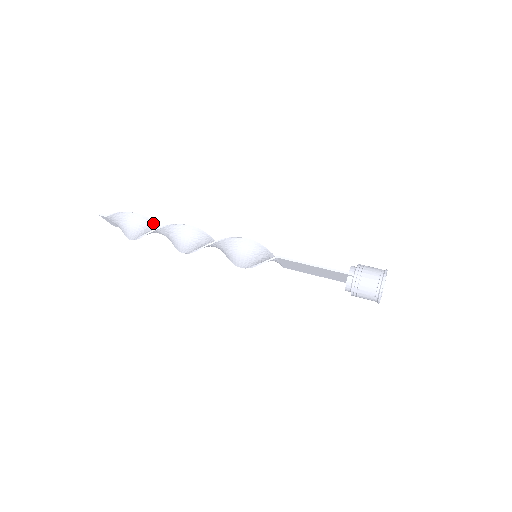
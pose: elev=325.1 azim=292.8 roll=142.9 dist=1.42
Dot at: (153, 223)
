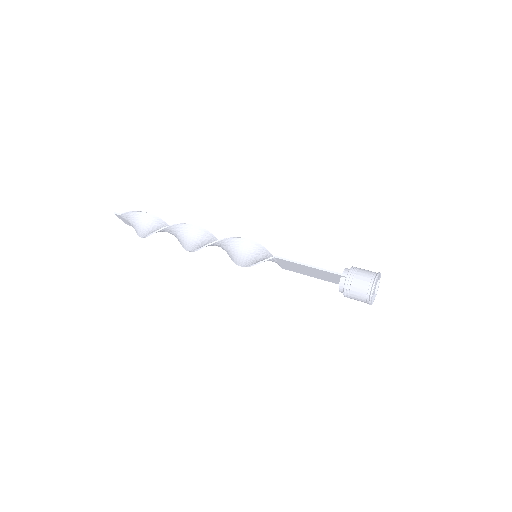
Dot at: (163, 223)
